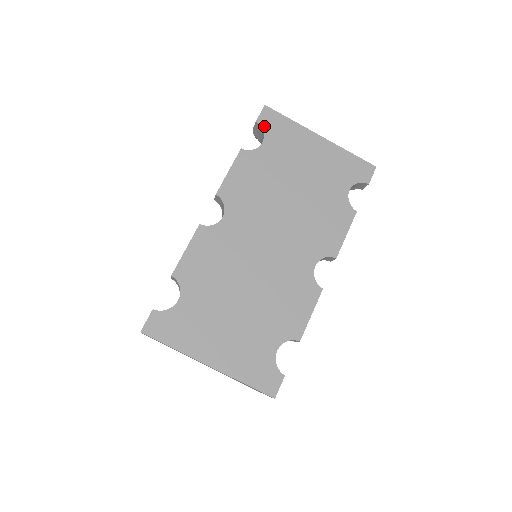
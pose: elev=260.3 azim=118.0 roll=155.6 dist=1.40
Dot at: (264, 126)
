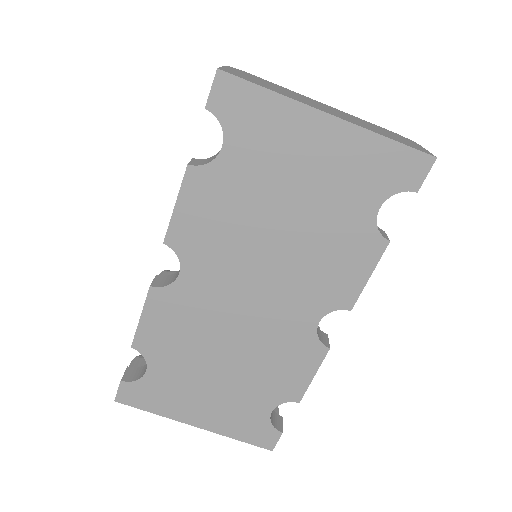
Dot at: (221, 114)
